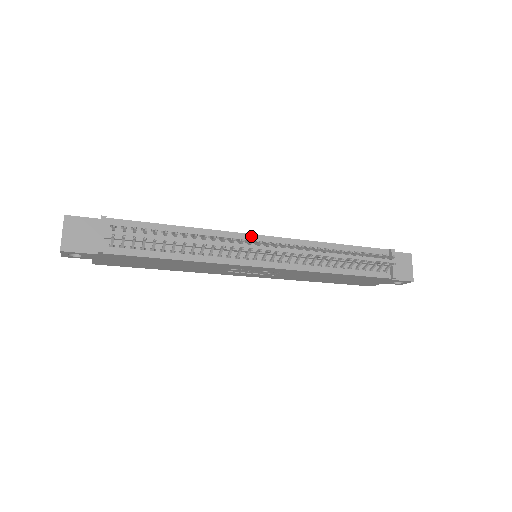
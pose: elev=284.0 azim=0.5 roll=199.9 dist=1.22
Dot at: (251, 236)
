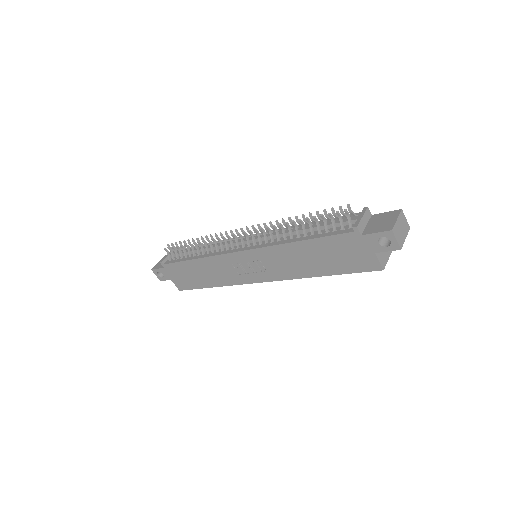
Dot at: (245, 237)
